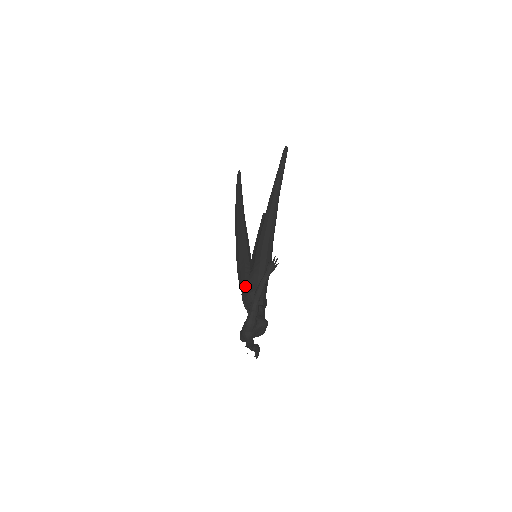
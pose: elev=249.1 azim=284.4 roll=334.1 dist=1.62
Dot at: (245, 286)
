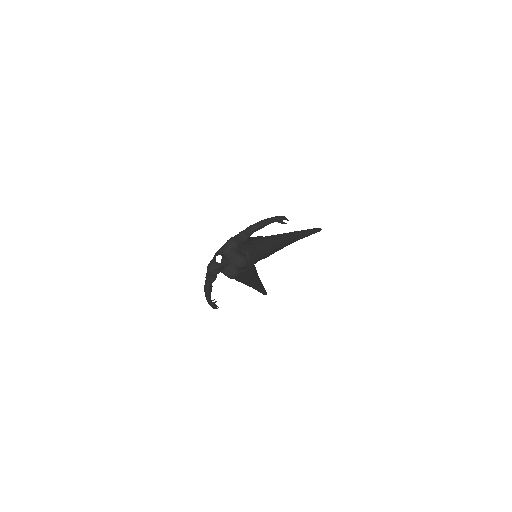
Dot at: occluded
